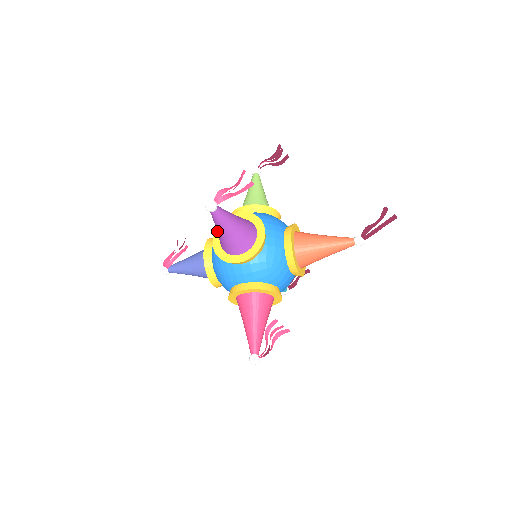
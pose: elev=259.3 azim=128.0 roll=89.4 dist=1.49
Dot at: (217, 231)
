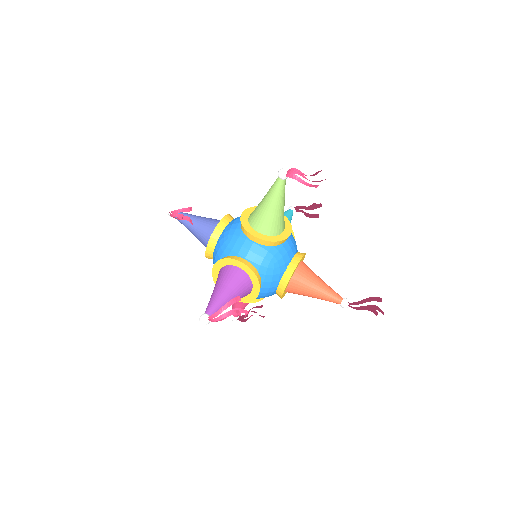
Dot at: occluded
